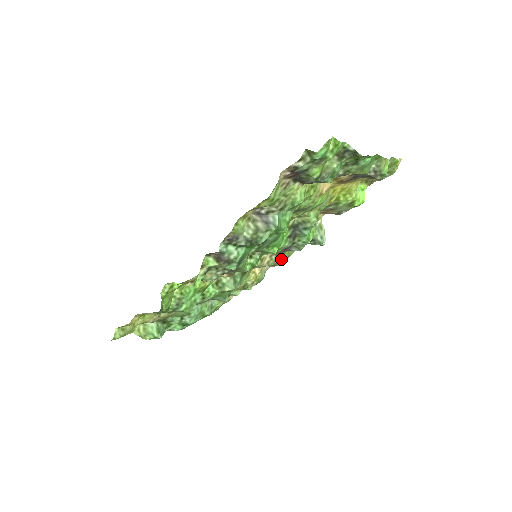
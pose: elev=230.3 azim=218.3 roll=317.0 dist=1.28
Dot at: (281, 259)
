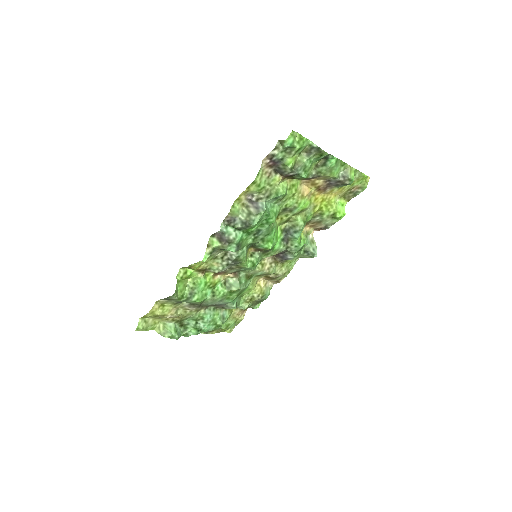
Dot at: (281, 271)
